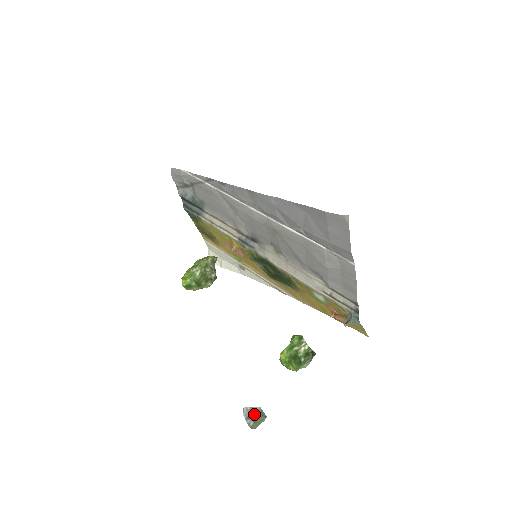
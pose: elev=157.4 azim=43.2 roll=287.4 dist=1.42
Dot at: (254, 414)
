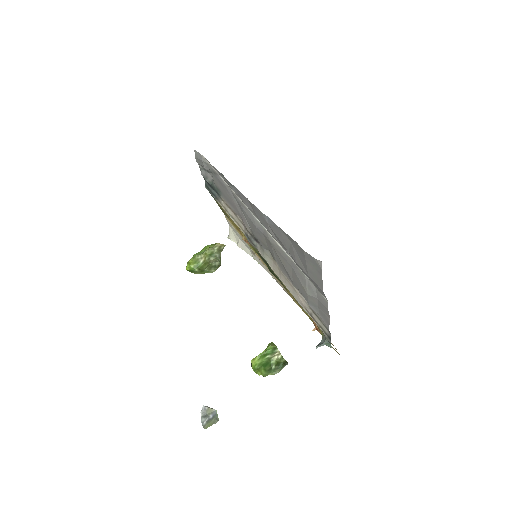
Dot at: (209, 414)
